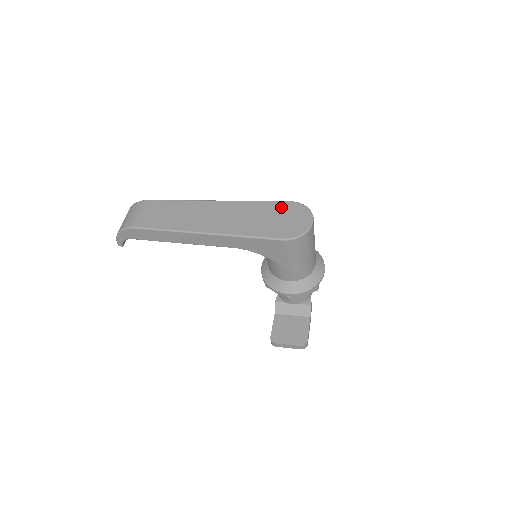
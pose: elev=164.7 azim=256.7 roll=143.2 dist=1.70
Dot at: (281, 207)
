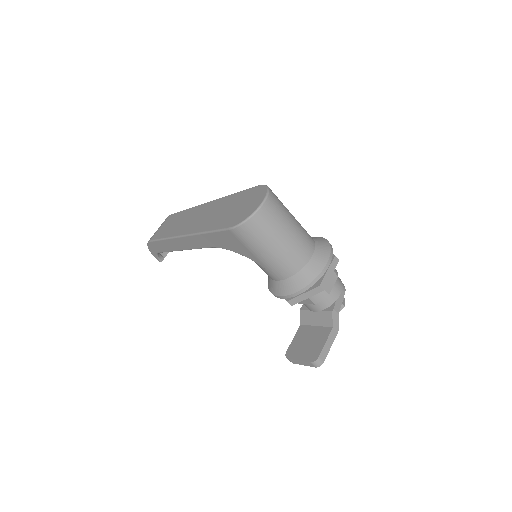
Dot at: (247, 194)
